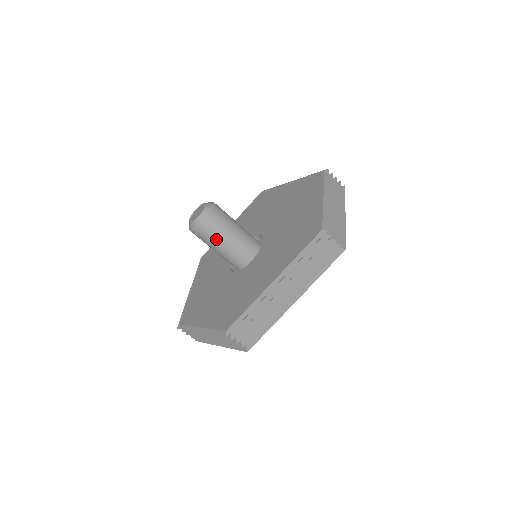
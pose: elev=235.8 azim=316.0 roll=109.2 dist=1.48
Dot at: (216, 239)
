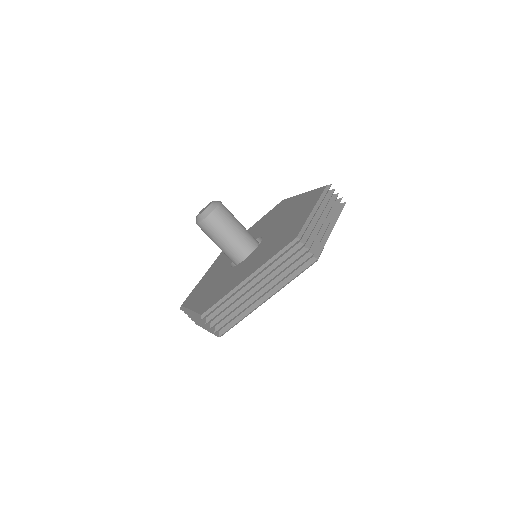
Dot at: (216, 234)
